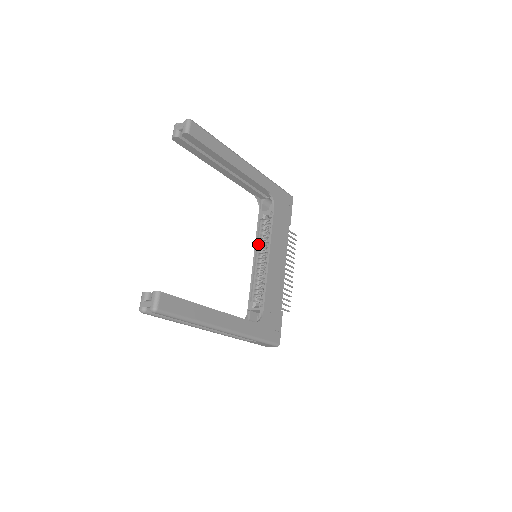
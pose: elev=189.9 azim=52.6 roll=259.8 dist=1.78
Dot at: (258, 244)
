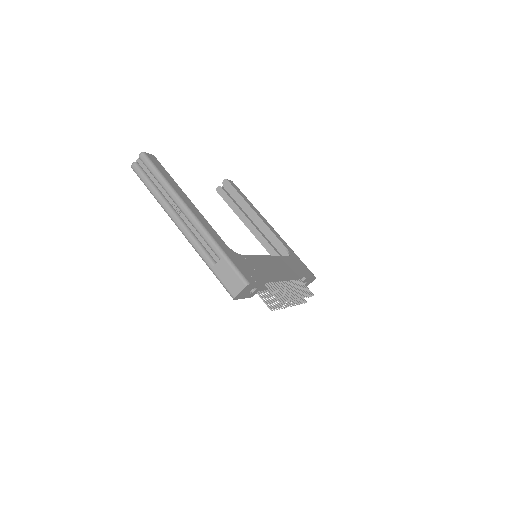
Dot at: occluded
